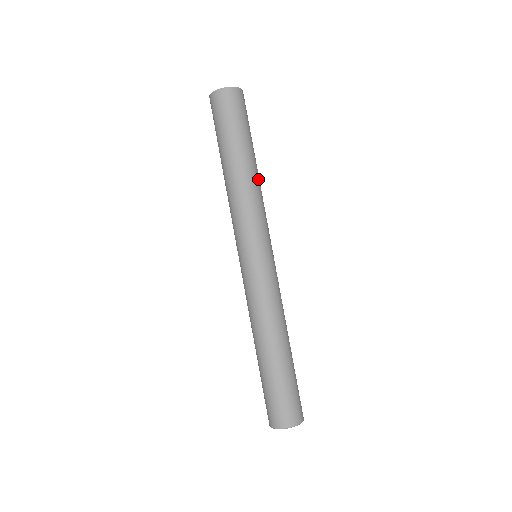
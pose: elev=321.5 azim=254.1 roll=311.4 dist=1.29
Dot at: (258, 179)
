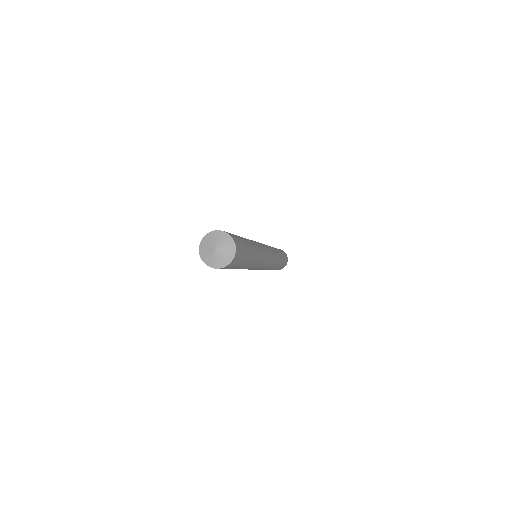
Dot at: (254, 245)
